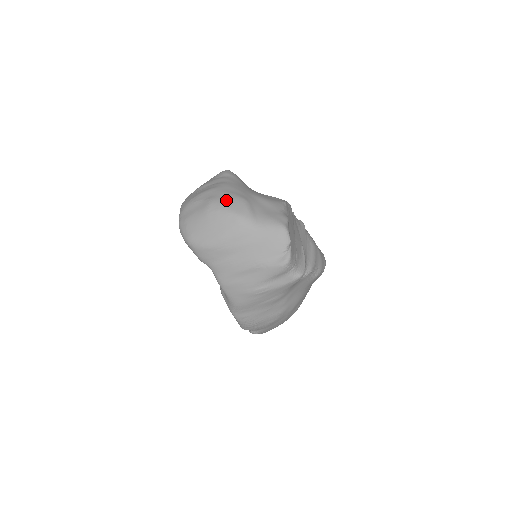
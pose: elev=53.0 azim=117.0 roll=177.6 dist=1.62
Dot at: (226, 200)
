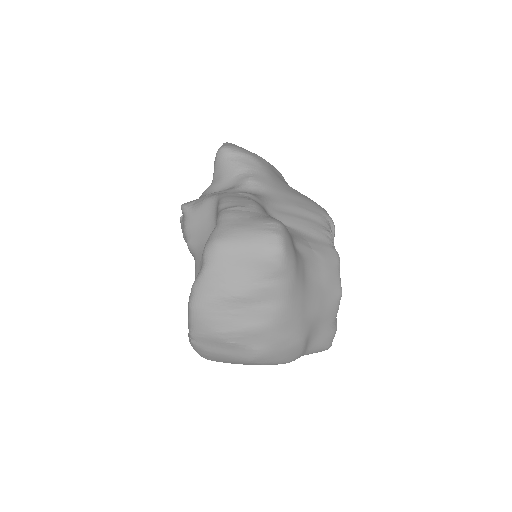
Dot at: (281, 353)
